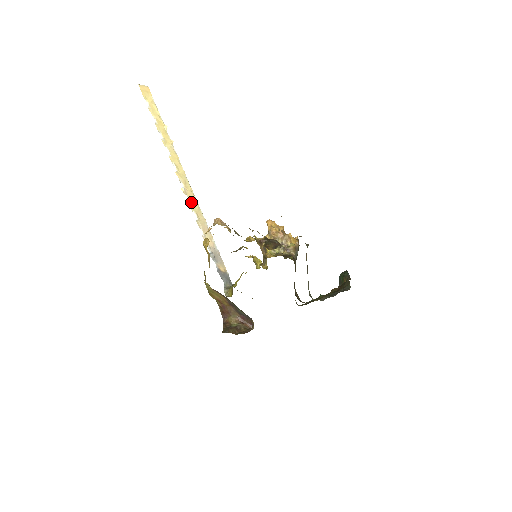
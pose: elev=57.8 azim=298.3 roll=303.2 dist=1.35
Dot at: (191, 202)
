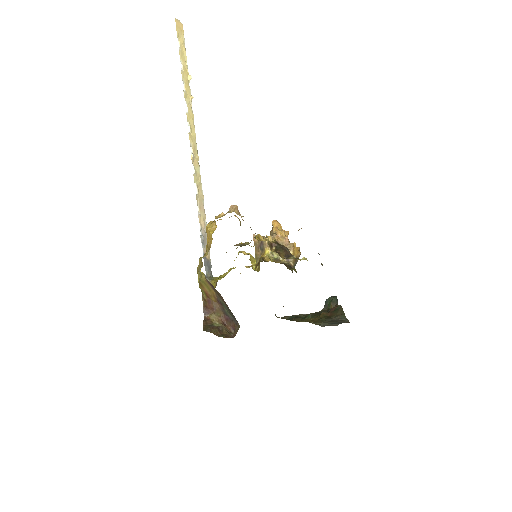
Dot at: (195, 172)
